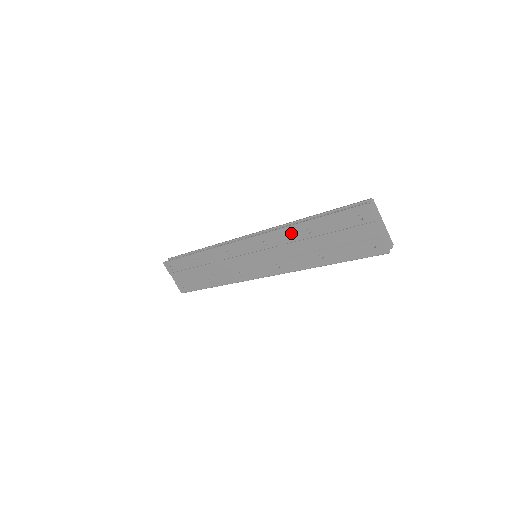
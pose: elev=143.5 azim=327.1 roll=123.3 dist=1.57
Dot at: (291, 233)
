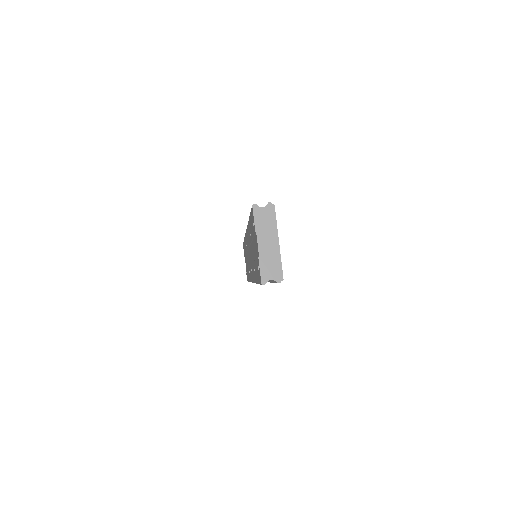
Dot at: occluded
